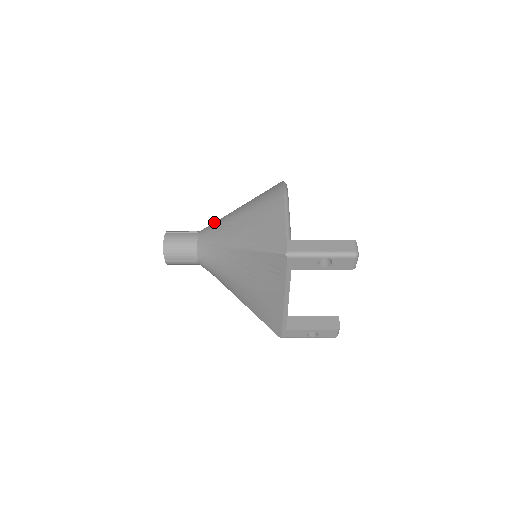
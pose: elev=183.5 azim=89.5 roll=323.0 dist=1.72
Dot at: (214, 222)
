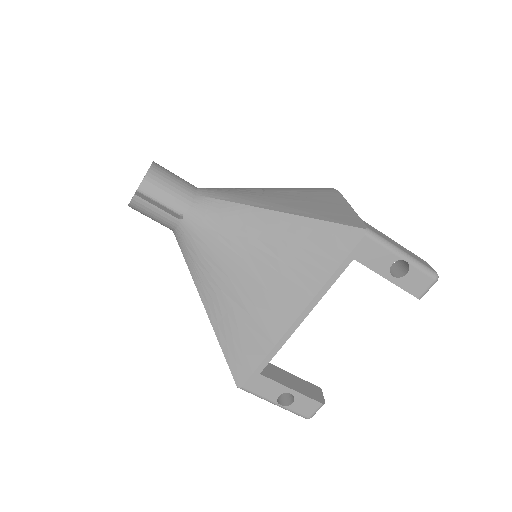
Dot at: occluded
